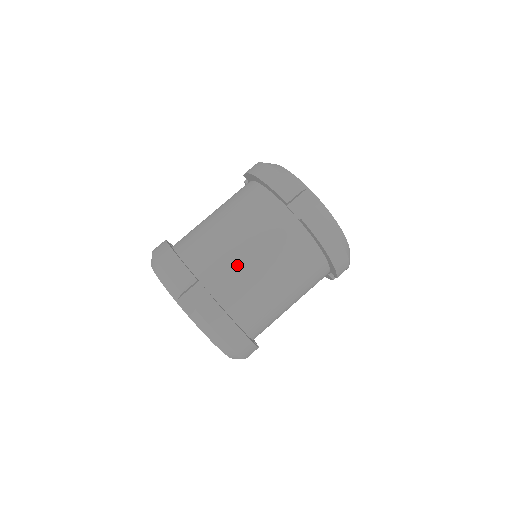
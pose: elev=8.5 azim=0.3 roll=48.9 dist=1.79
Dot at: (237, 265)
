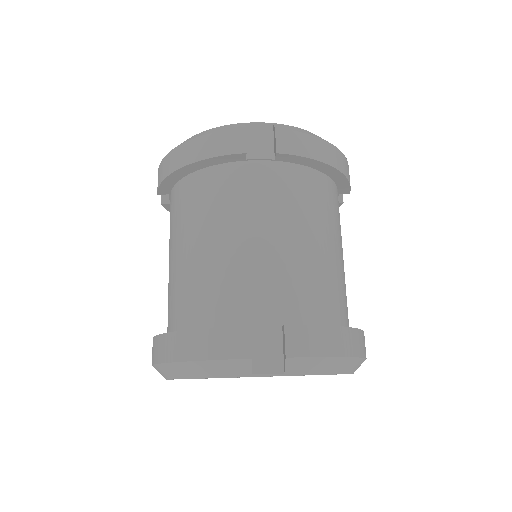
Dot at: (268, 267)
